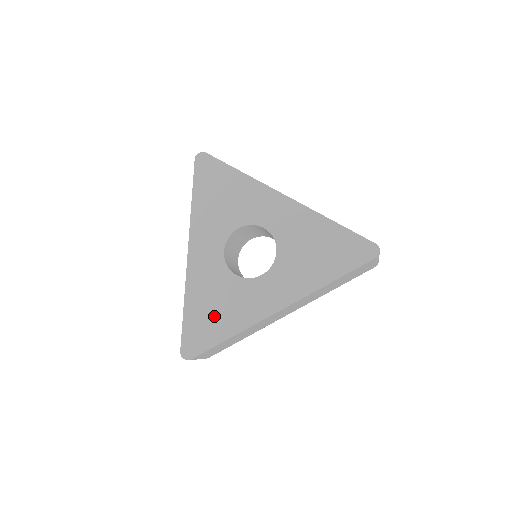
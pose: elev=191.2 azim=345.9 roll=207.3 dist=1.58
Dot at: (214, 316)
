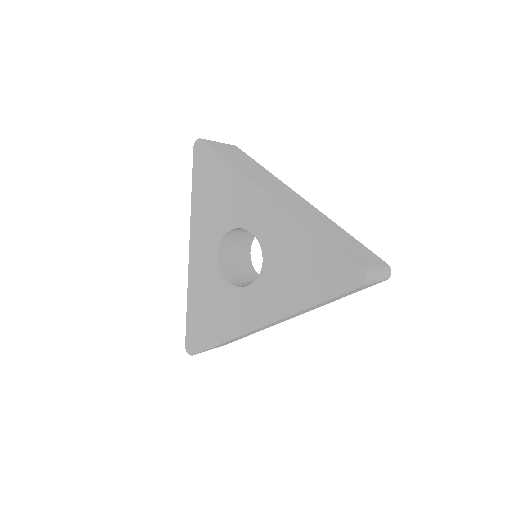
Dot at: (210, 319)
